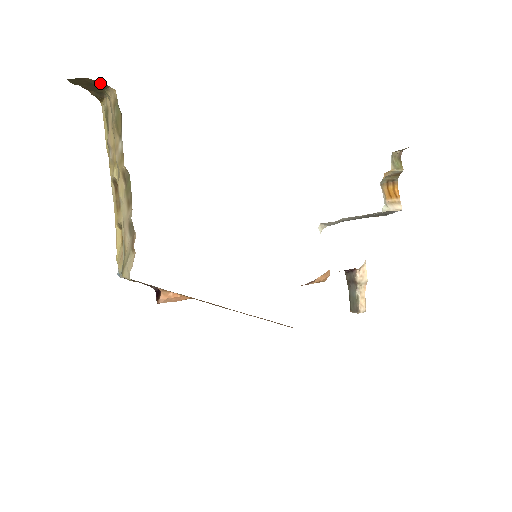
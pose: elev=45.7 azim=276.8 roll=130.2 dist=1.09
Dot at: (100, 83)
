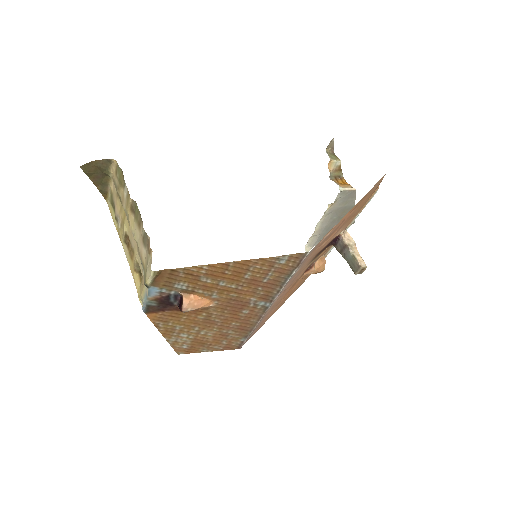
Dot at: (104, 162)
